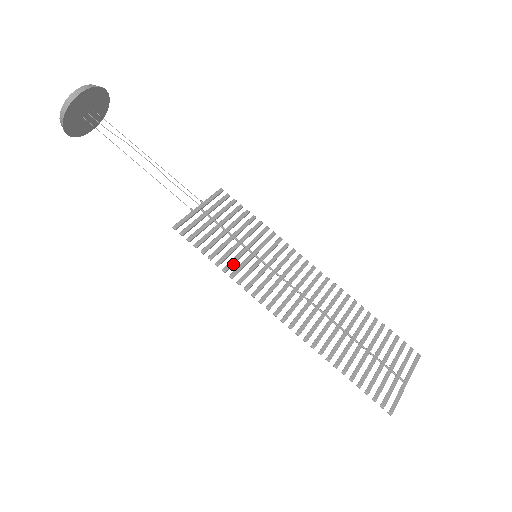
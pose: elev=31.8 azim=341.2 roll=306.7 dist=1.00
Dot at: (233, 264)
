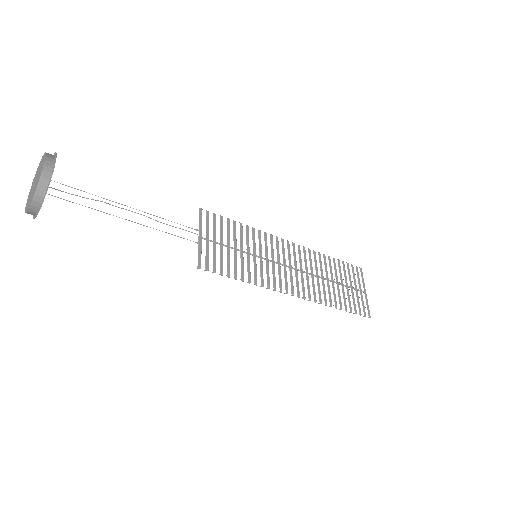
Dot at: (250, 273)
